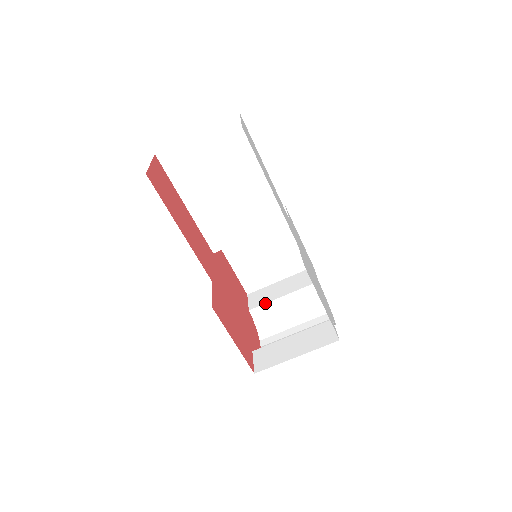
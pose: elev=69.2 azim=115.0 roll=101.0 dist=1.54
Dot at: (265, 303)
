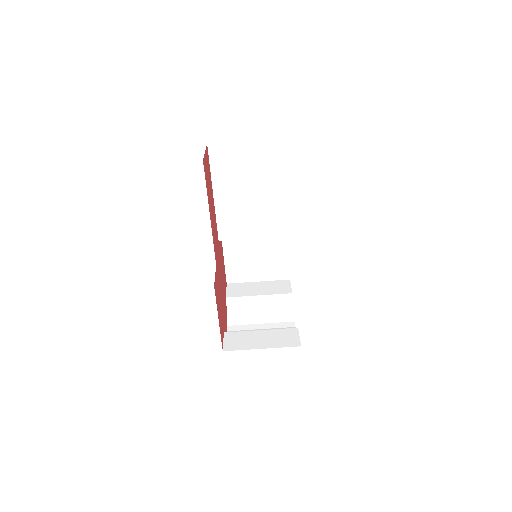
Dot at: (242, 296)
